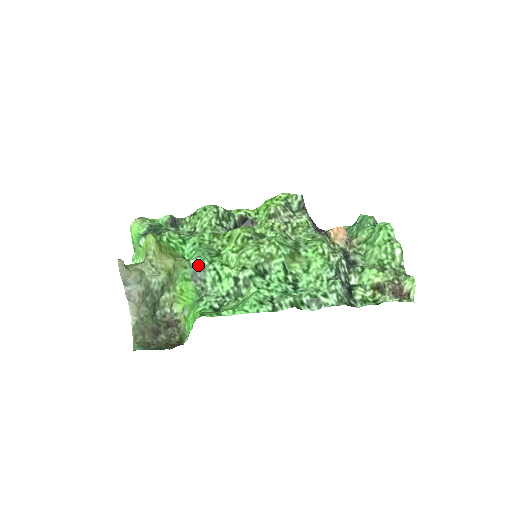
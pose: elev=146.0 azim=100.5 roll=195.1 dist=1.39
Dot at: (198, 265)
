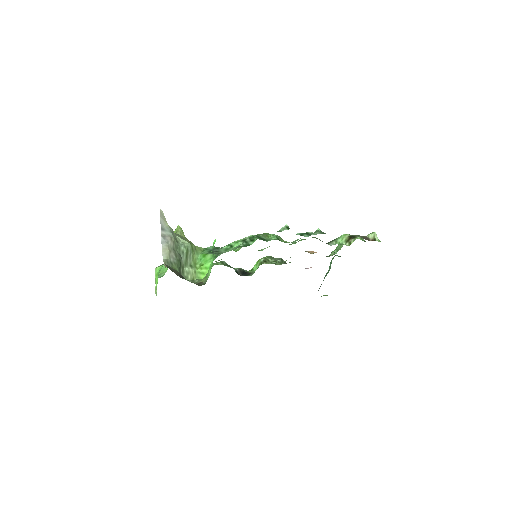
Dot at: (213, 248)
